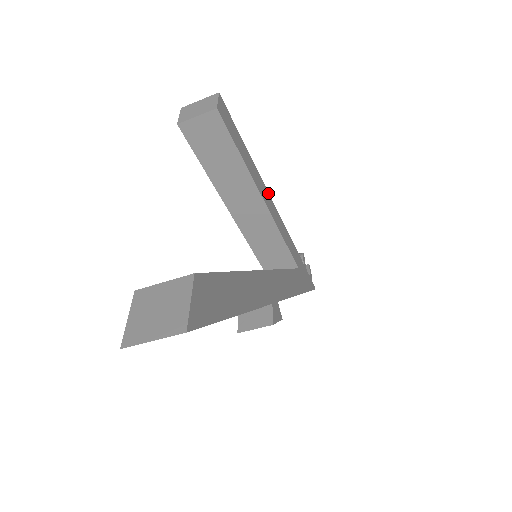
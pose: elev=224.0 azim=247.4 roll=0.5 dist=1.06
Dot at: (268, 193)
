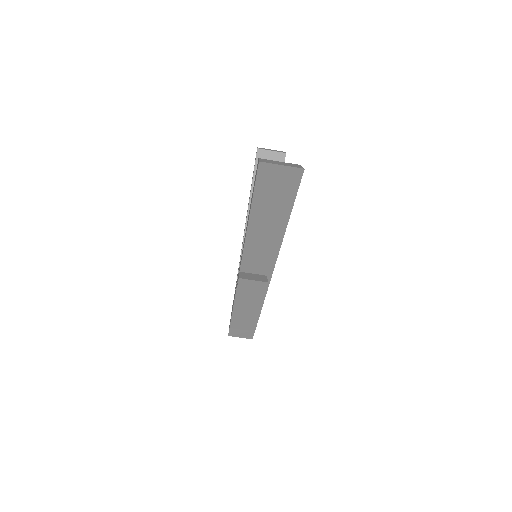
Dot at: occluded
